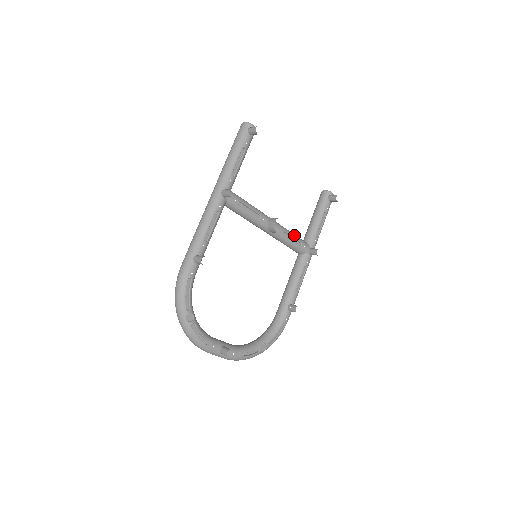
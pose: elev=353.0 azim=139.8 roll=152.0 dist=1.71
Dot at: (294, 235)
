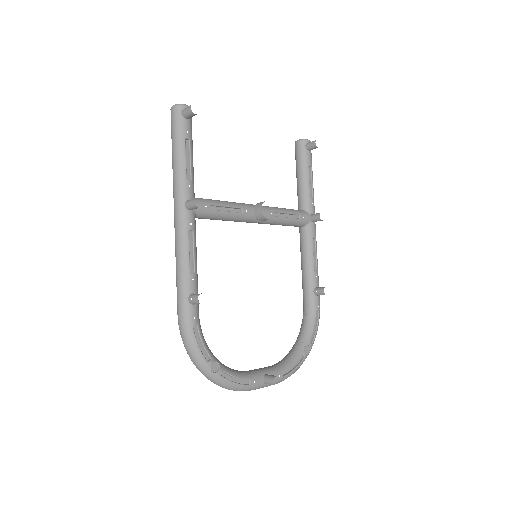
Dot at: (287, 210)
